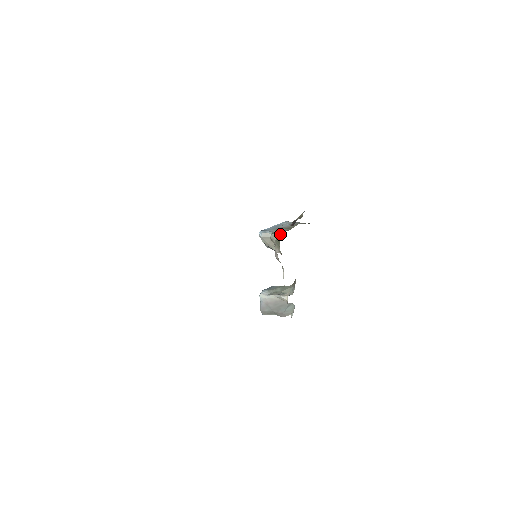
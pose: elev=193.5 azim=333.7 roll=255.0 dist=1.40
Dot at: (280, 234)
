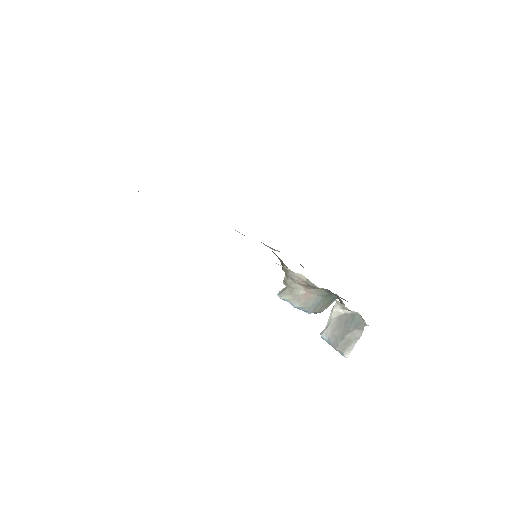
Dot at: (281, 263)
